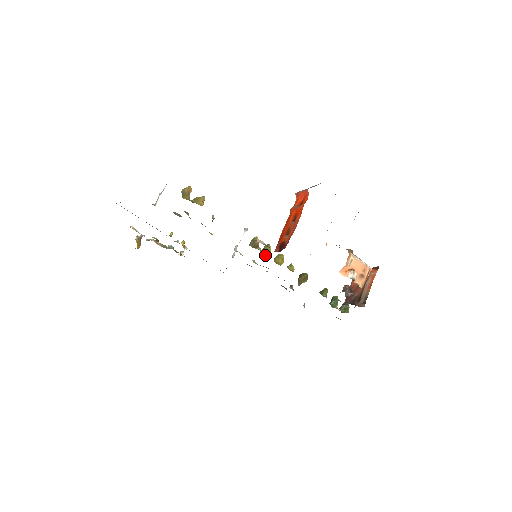
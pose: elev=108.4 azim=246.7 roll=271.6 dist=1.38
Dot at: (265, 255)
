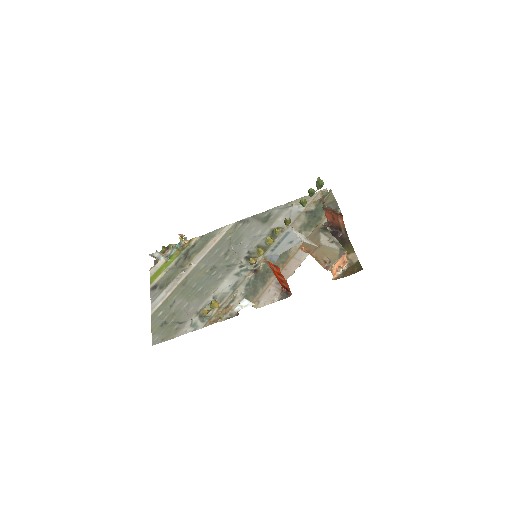
Dot at: occluded
